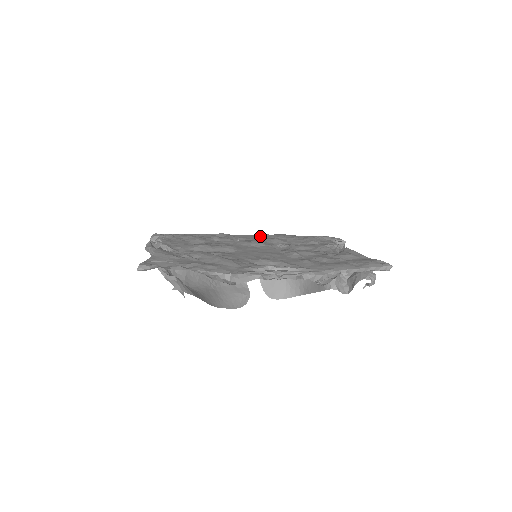
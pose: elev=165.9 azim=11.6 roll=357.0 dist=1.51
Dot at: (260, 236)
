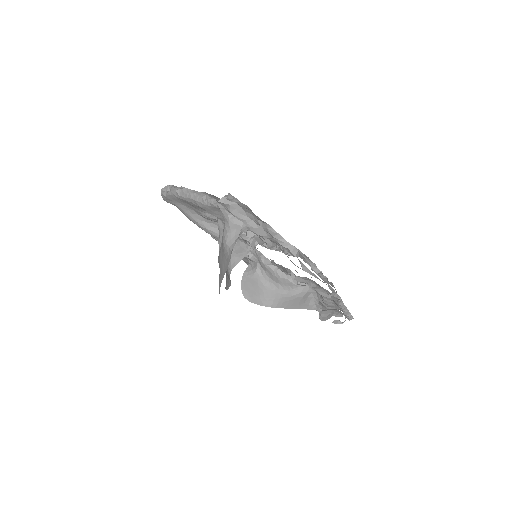
Dot at: occluded
